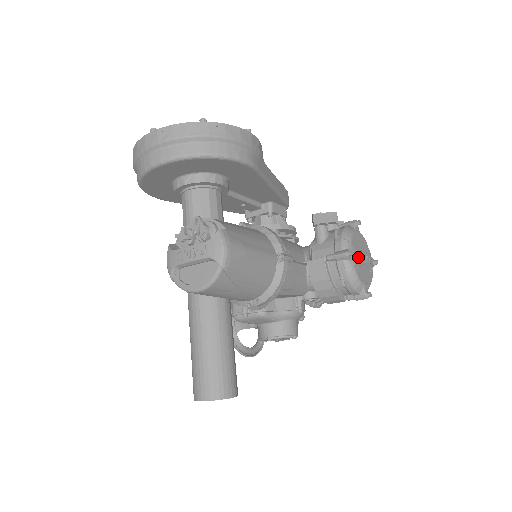
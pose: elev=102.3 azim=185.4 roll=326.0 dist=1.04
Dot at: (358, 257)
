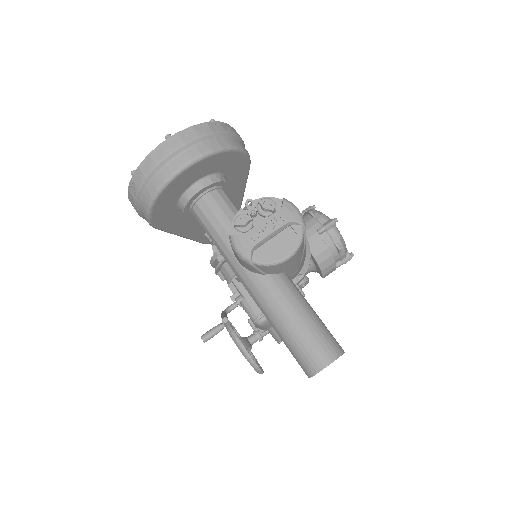
Dot at: occluded
